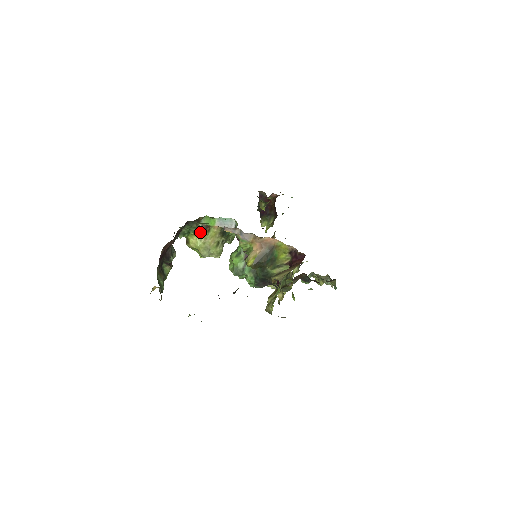
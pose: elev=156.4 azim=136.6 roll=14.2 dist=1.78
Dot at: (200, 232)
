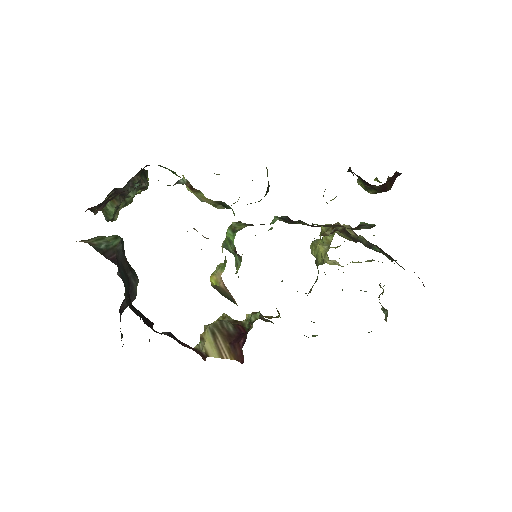
Dot at: (186, 184)
